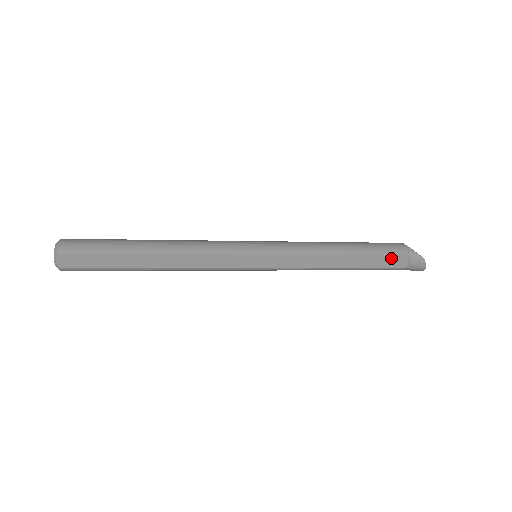
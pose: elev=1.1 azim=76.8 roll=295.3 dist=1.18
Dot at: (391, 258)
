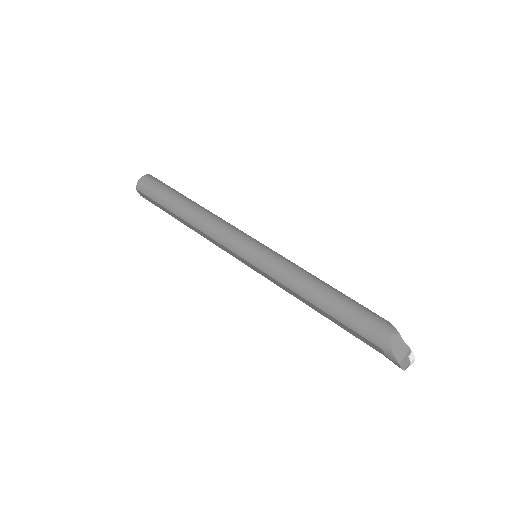
Dot at: (364, 338)
